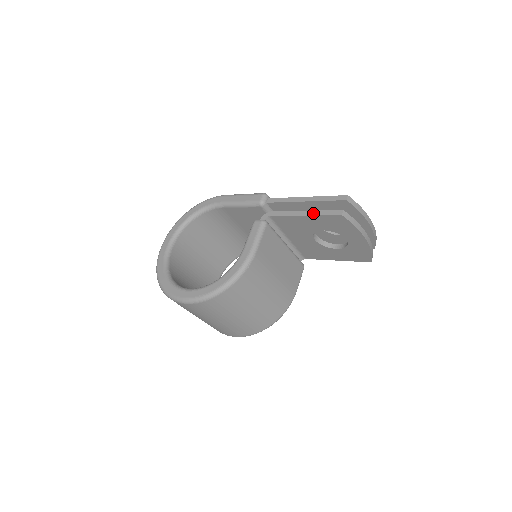
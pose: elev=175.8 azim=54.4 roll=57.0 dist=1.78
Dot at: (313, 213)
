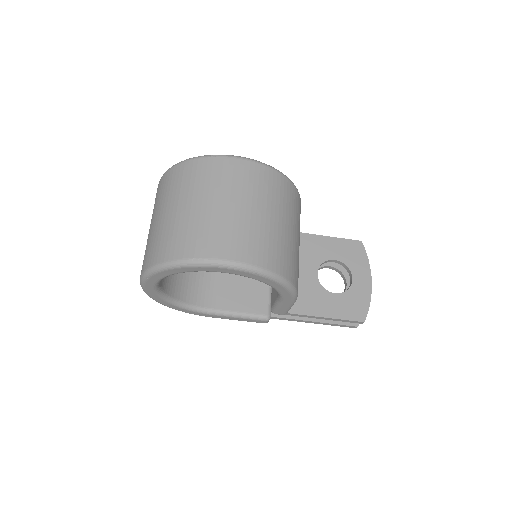
Dot at: (333, 238)
